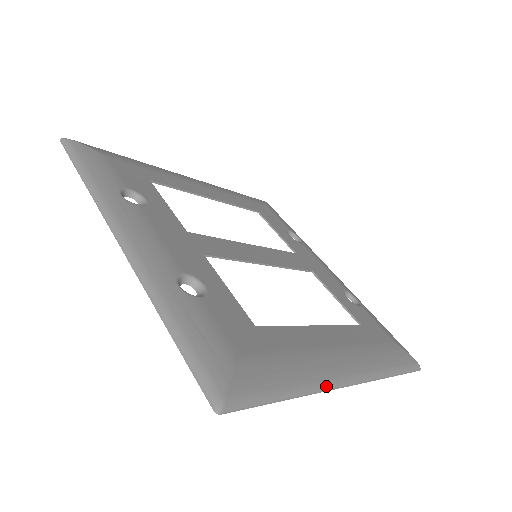
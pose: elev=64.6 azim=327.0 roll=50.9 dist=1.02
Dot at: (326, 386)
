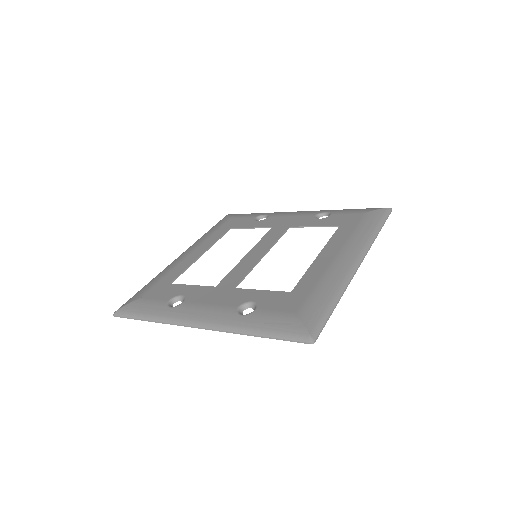
Dot at: (348, 279)
